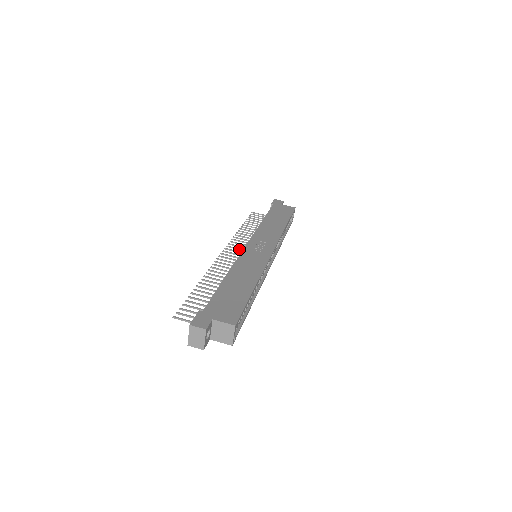
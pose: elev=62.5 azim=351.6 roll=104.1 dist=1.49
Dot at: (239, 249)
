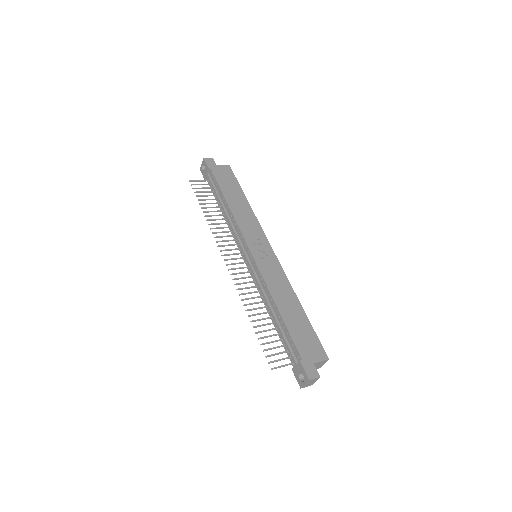
Dot at: occluded
